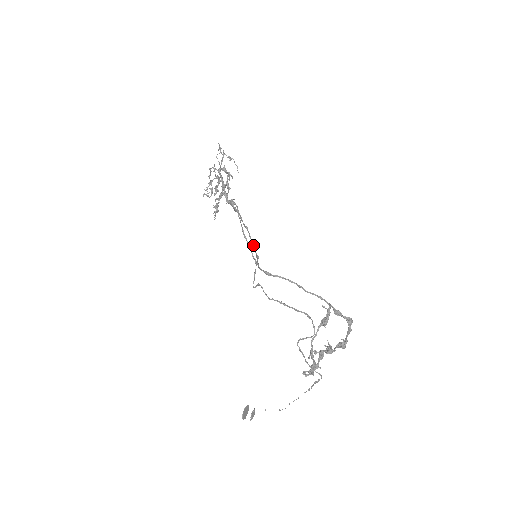
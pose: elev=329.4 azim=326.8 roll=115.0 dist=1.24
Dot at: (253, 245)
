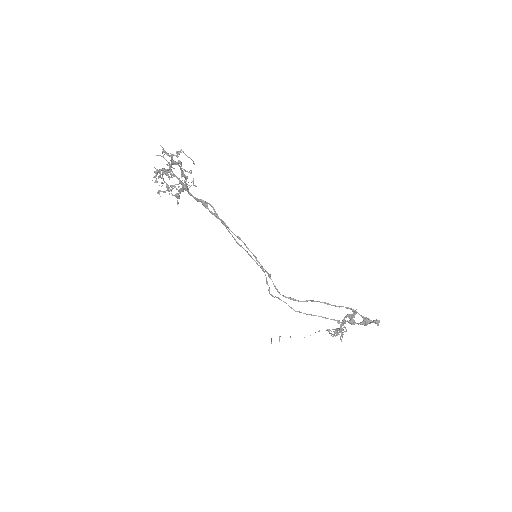
Dot at: (257, 260)
